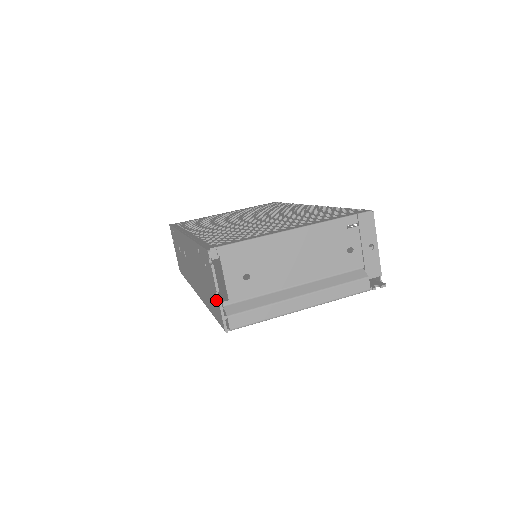
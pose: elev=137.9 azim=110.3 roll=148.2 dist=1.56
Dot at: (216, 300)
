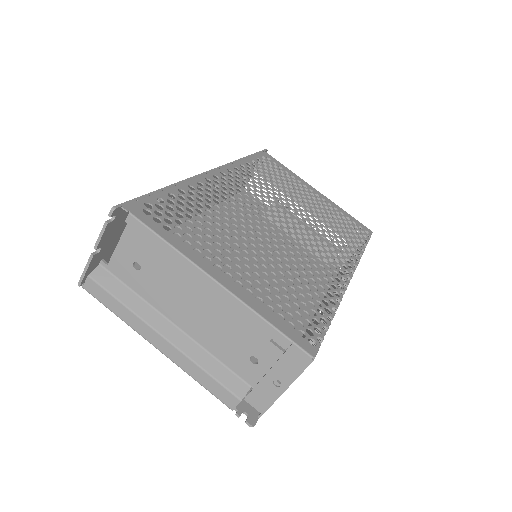
Dot at: (99, 253)
